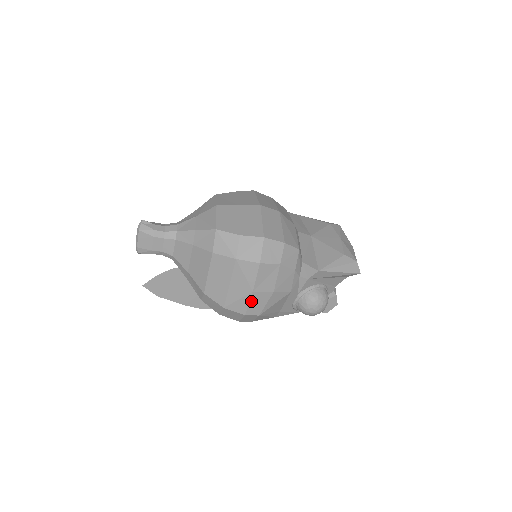
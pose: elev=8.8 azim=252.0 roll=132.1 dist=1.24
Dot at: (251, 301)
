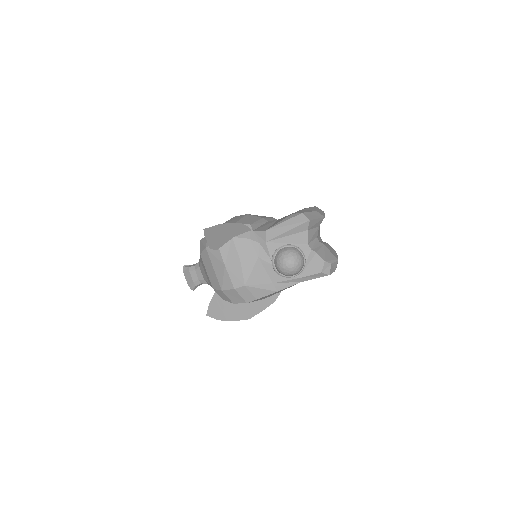
Dot at: (230, 274)
